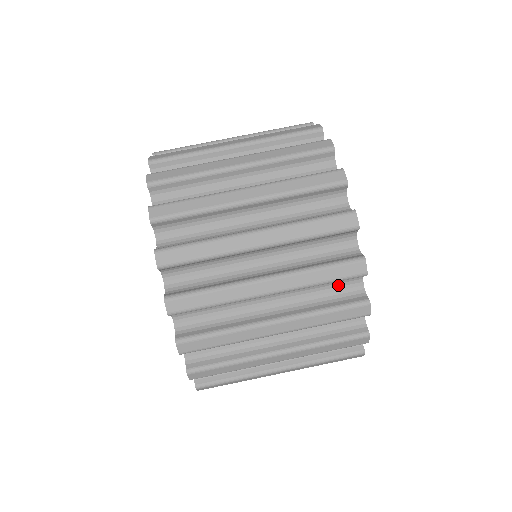
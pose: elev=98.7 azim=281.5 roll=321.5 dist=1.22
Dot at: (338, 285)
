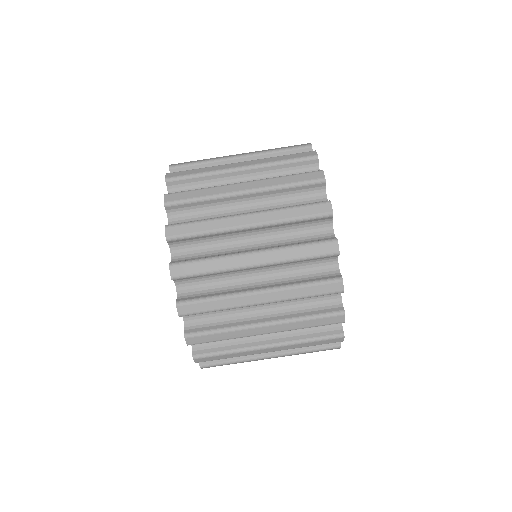
Dot at: occluded
